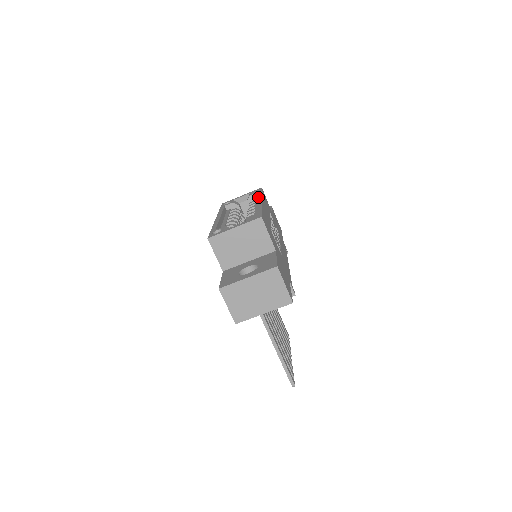
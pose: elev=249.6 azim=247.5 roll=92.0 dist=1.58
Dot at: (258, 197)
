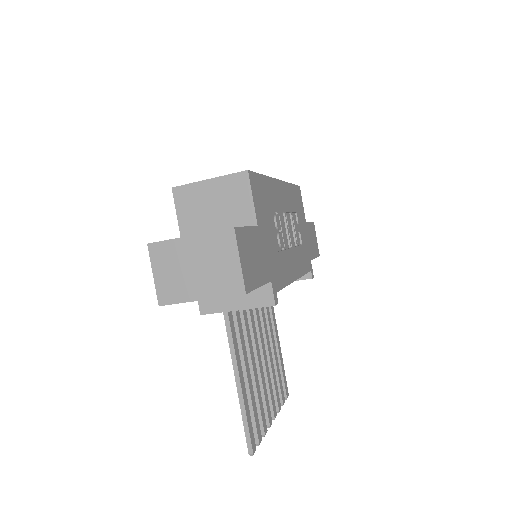
Dot at: occluded
